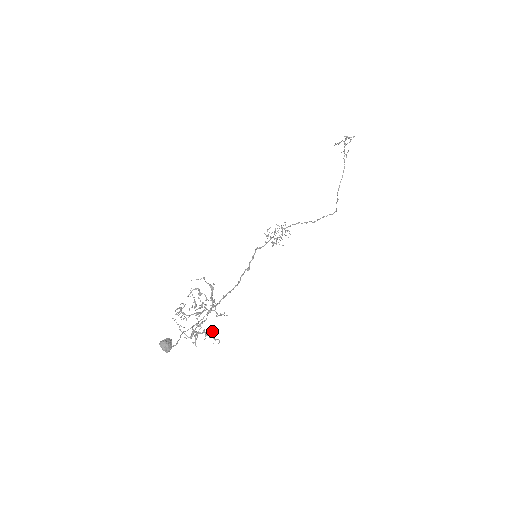
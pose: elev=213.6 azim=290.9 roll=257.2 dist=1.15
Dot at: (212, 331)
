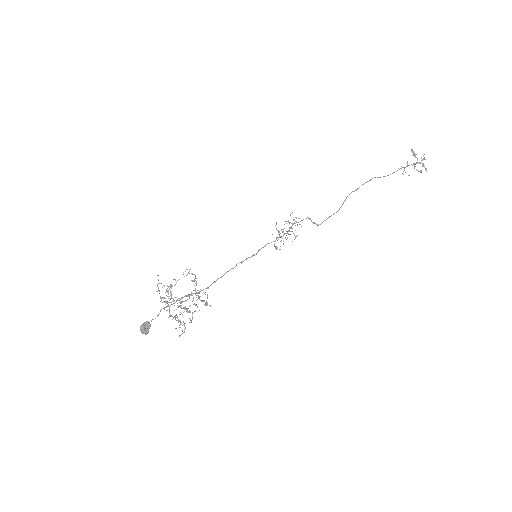
Dot at: occluded
